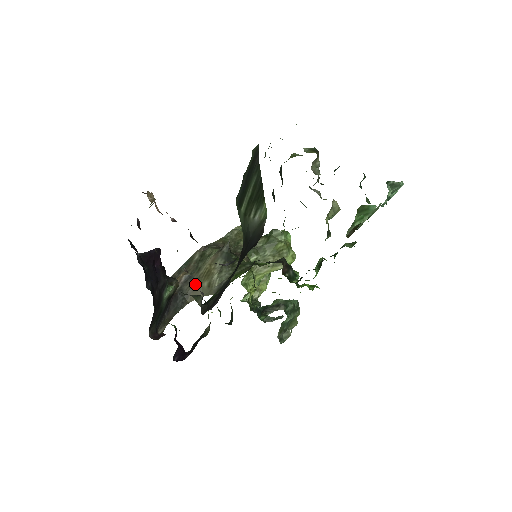
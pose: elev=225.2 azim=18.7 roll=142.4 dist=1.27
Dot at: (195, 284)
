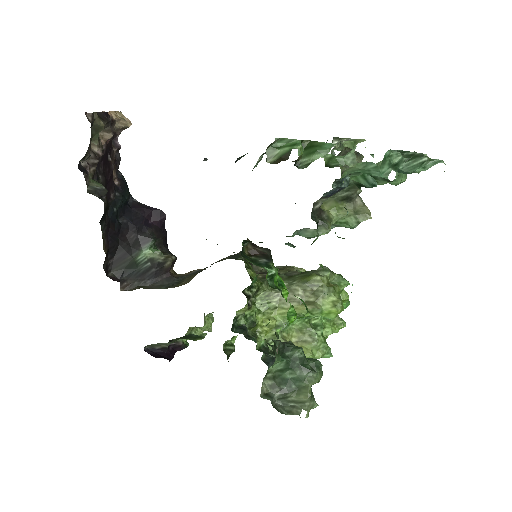
Dot at: (195, 274)
